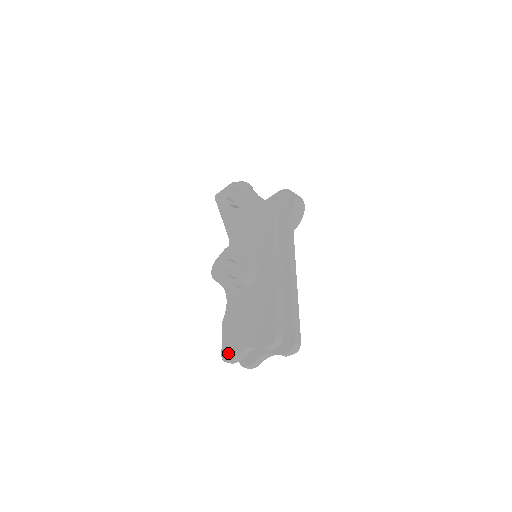
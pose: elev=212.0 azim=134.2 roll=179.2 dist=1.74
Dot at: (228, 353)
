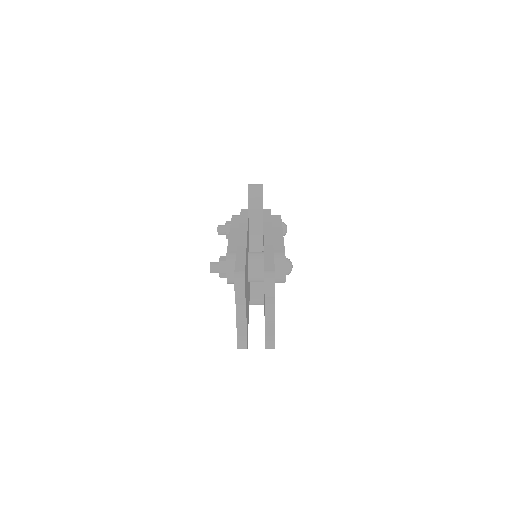
Dot at: occluded
